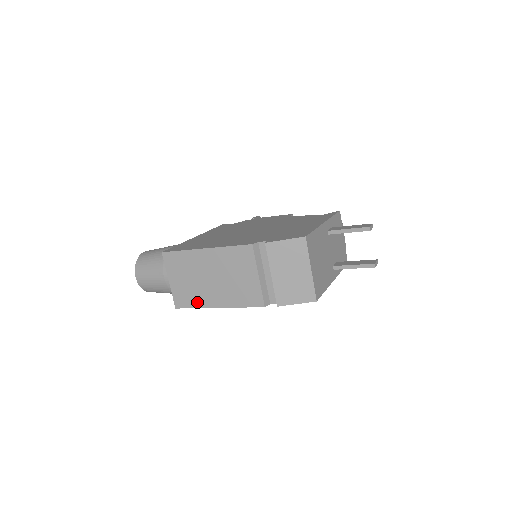
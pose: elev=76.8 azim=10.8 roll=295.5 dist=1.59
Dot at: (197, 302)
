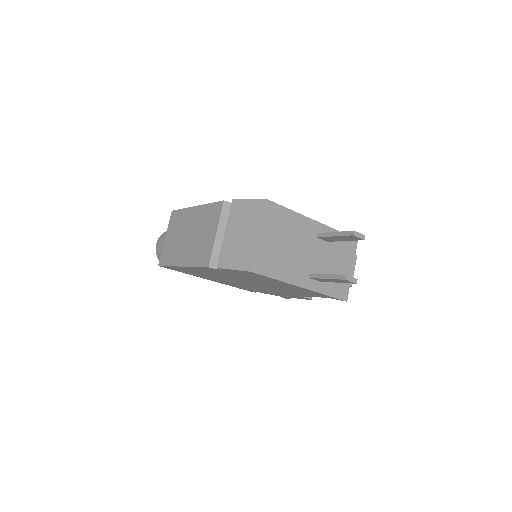
Dot at: (172, 260)
